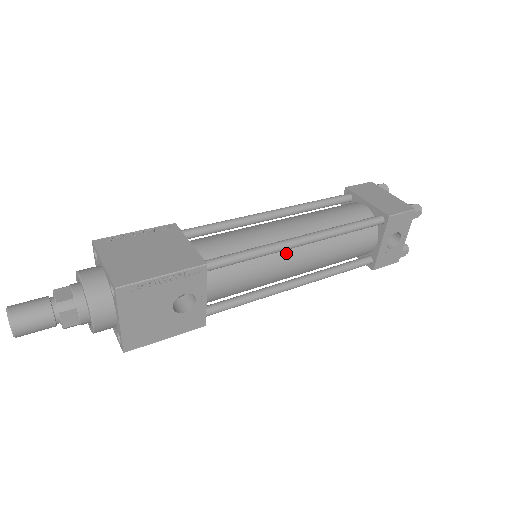
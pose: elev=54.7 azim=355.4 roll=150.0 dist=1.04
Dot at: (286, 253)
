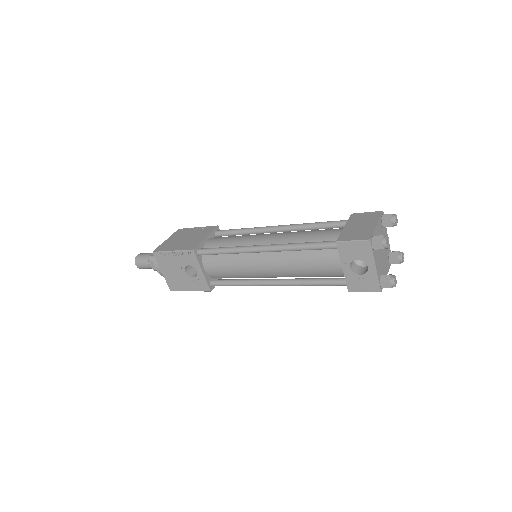
Dot at: (255, 256)
